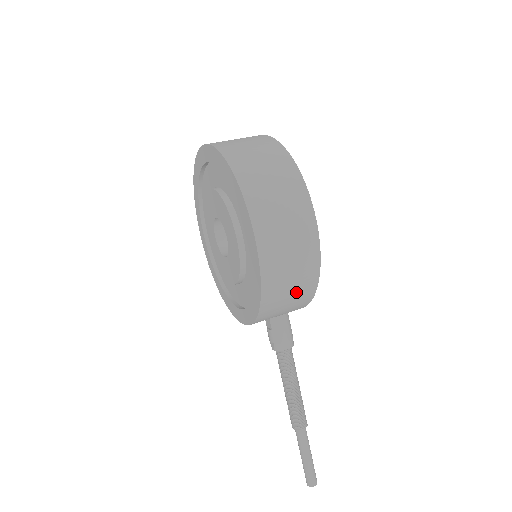
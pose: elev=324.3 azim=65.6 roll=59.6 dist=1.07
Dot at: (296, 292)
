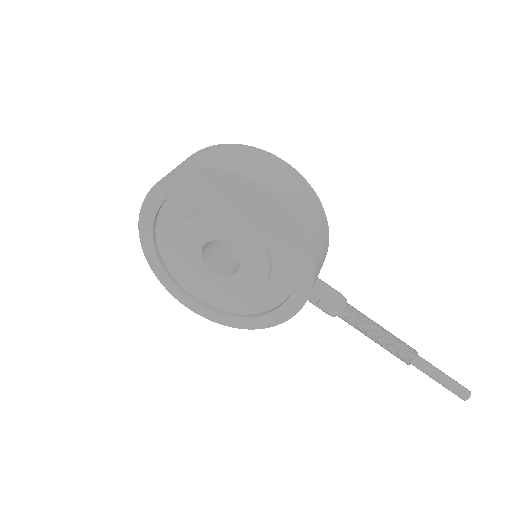
Dot at: (319, 226)
